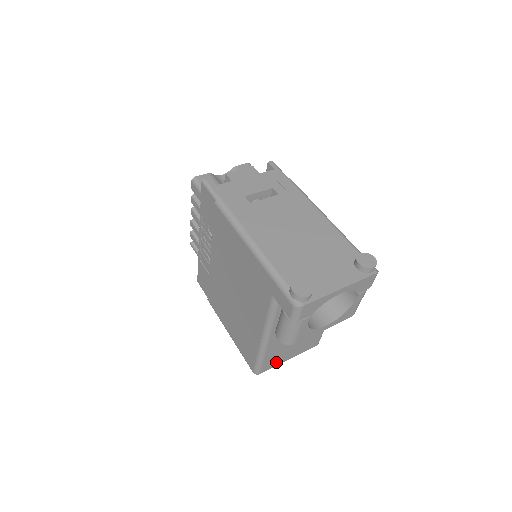
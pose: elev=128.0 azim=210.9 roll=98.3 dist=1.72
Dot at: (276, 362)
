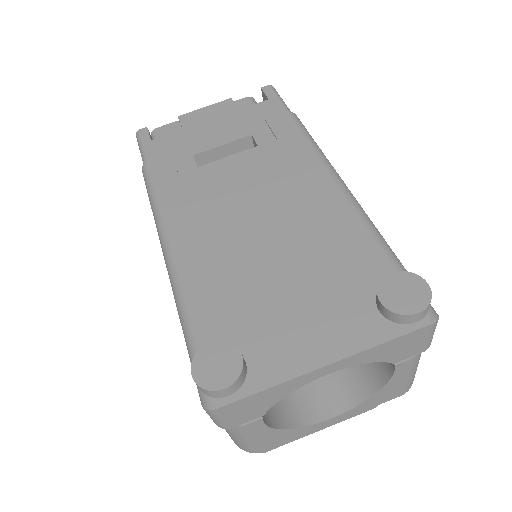
Dot at: occluded
